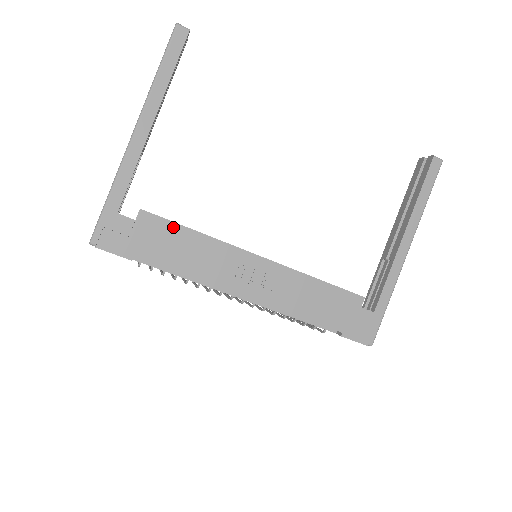
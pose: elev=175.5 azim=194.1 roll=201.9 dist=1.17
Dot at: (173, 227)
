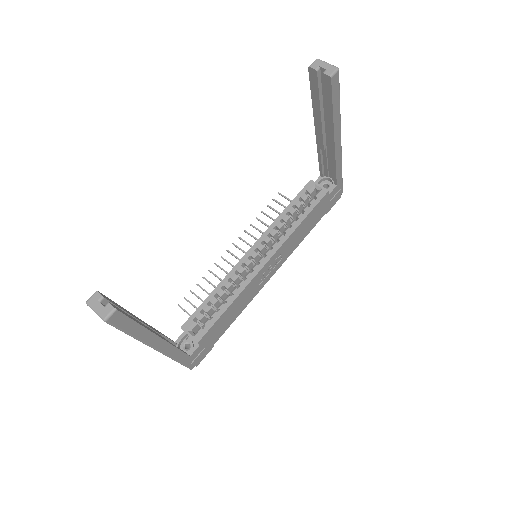
Dot at: (218, 322)
